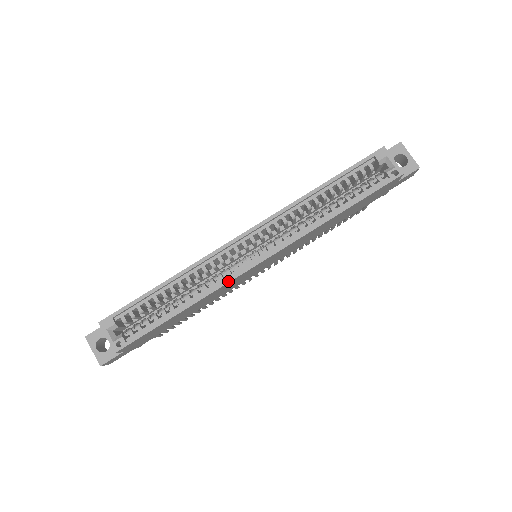
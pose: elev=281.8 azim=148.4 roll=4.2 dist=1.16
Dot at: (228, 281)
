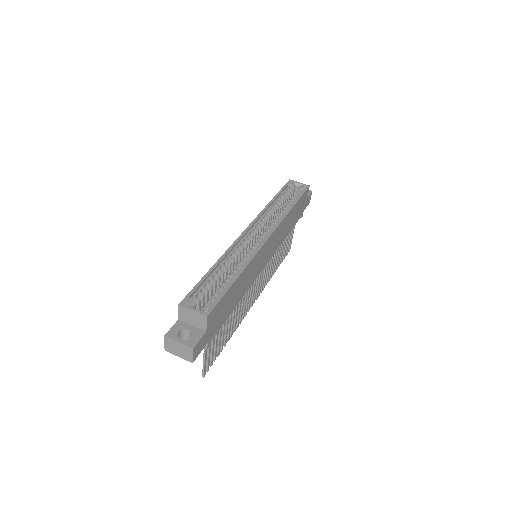
Dot at: (257, 251)
